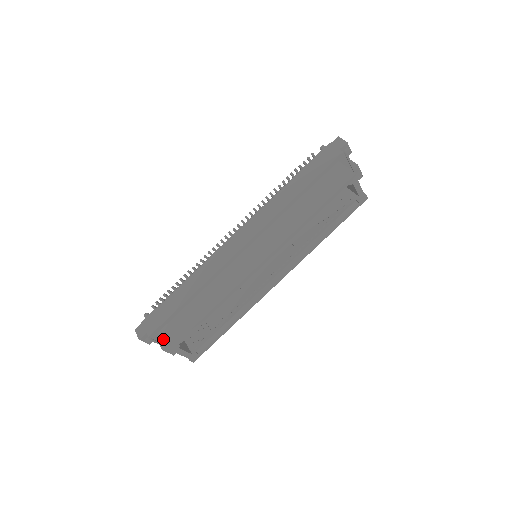
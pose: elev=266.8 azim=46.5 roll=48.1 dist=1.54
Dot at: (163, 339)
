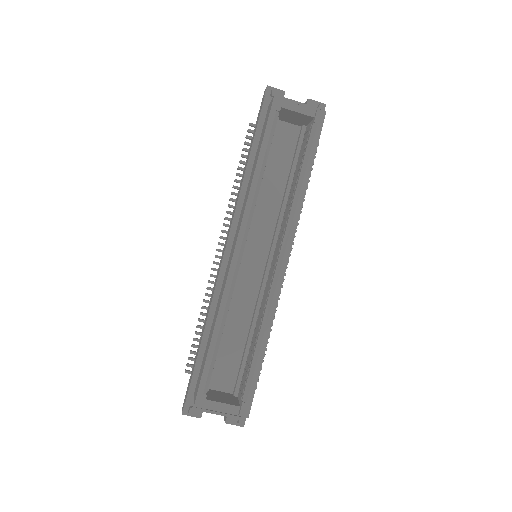
Dot at: (194, 398)
